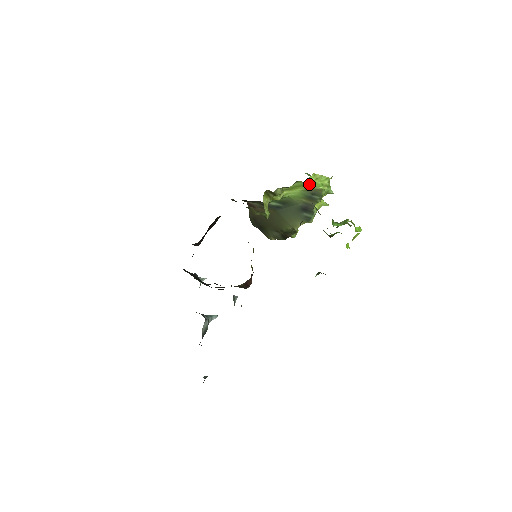
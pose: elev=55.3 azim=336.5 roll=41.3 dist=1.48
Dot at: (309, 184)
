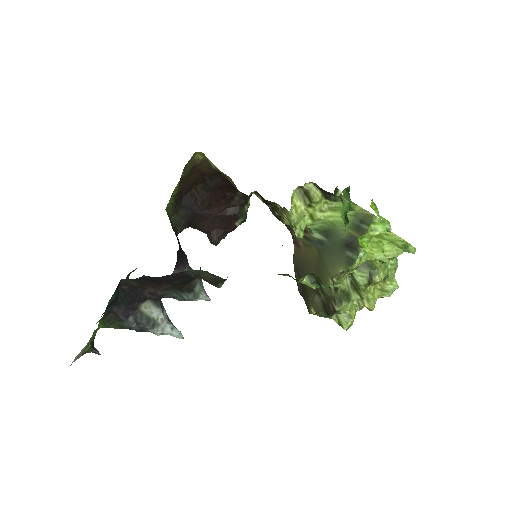
Dot at: (360, 207)
